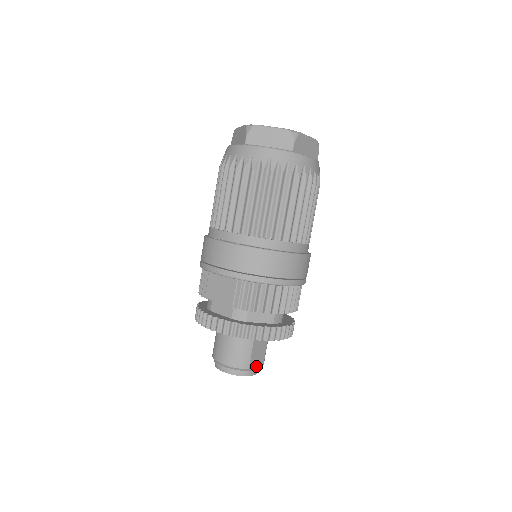
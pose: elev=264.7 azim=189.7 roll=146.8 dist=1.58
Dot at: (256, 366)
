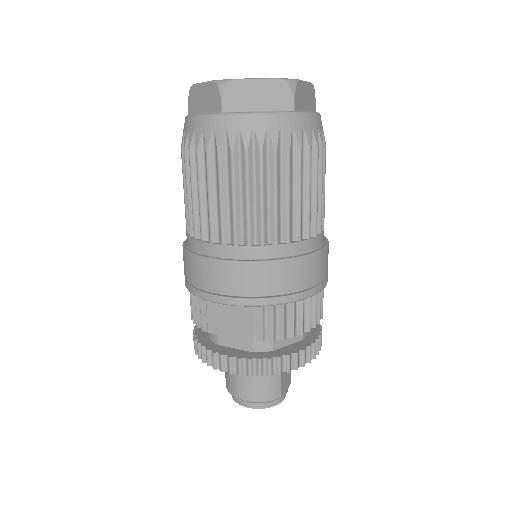
Dot at: (286, 388)
